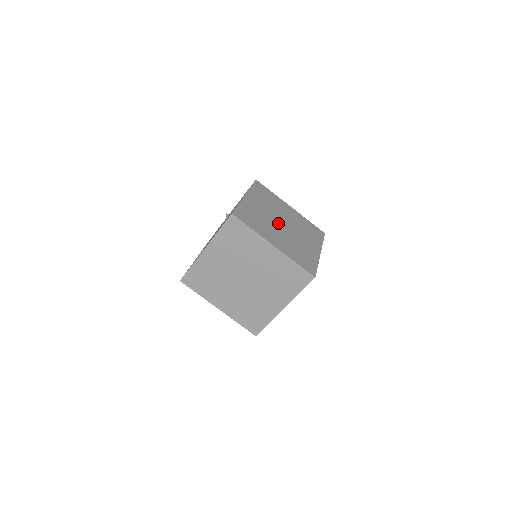
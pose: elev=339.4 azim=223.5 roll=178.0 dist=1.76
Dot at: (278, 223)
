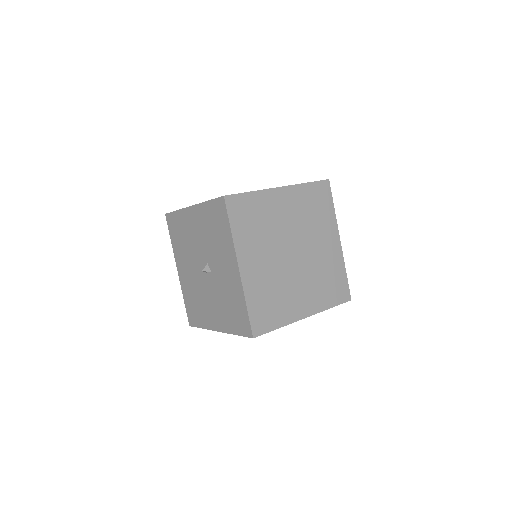
Dot at: occluded
